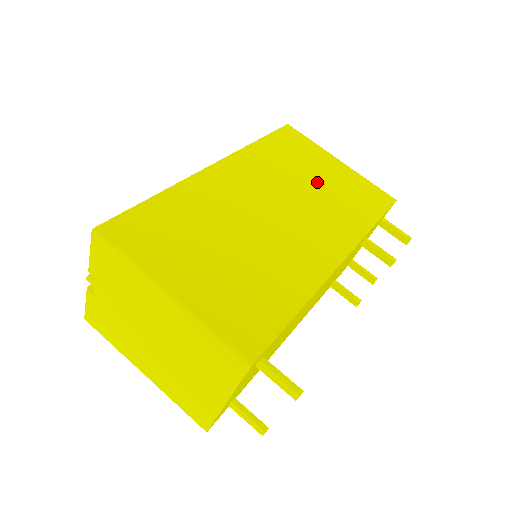
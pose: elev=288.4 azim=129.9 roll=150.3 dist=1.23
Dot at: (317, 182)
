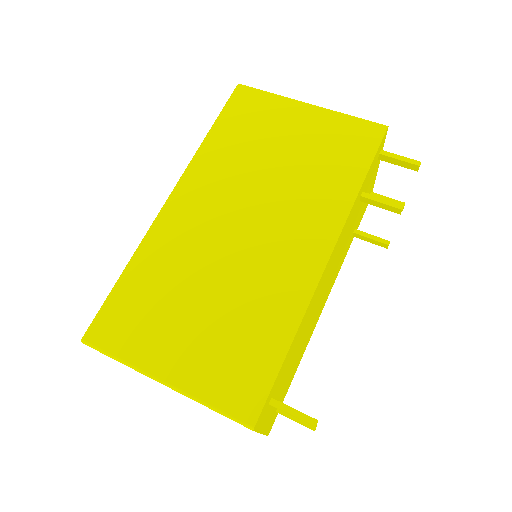
Dot at: (285, 156)
